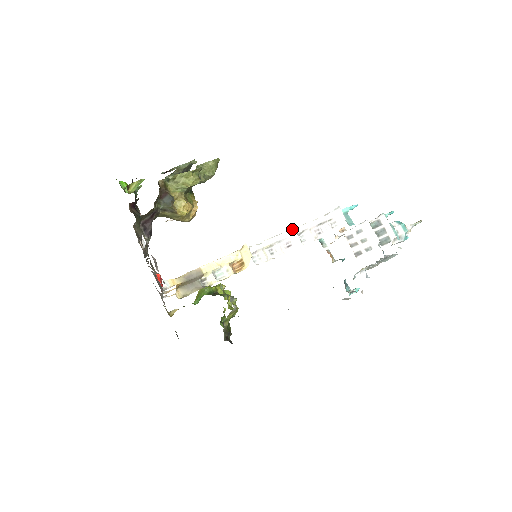
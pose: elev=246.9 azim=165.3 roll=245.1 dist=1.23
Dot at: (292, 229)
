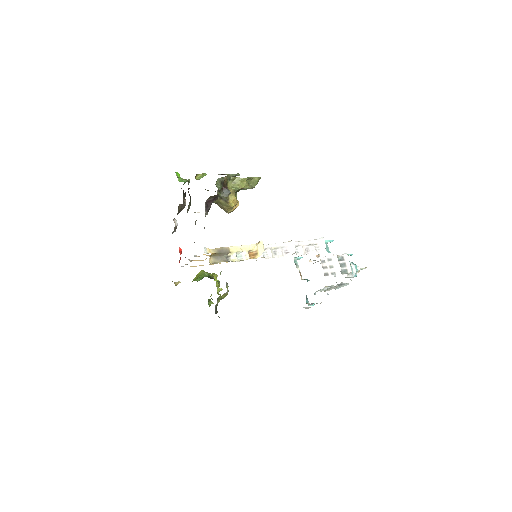
Dot at: (292, 242)
